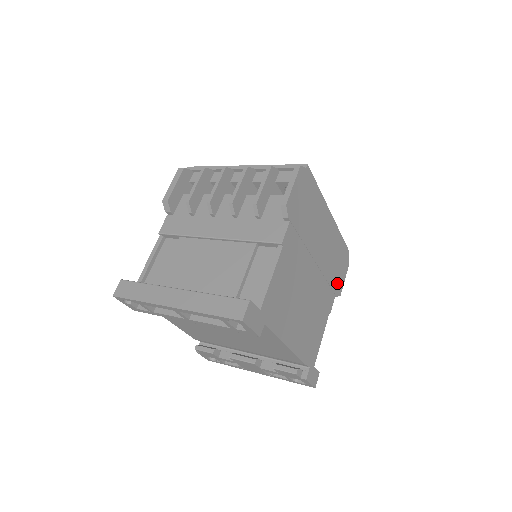
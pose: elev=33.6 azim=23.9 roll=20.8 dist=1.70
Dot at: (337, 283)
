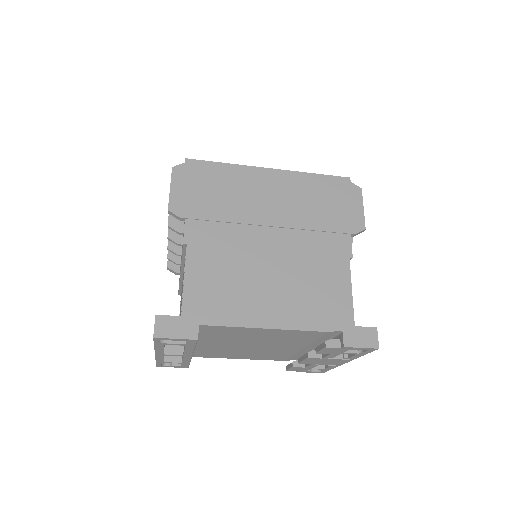
Dot at: (345, 221)
